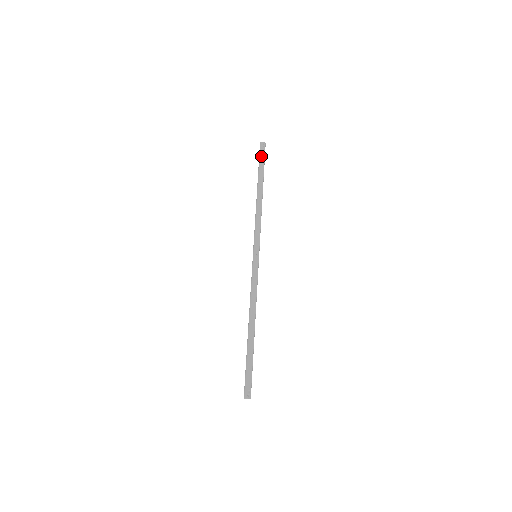
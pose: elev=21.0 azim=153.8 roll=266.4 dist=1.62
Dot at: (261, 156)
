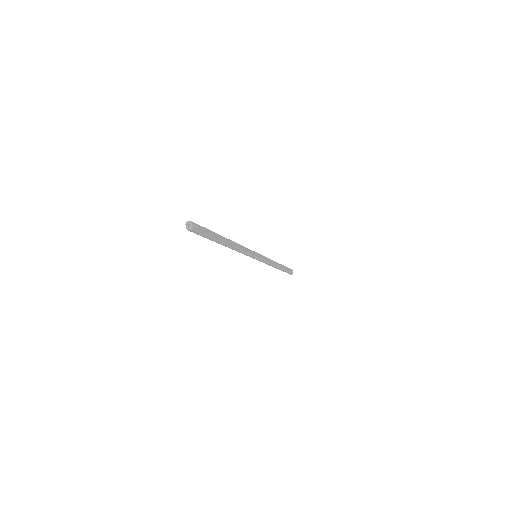
Dot at: (289, 268)
